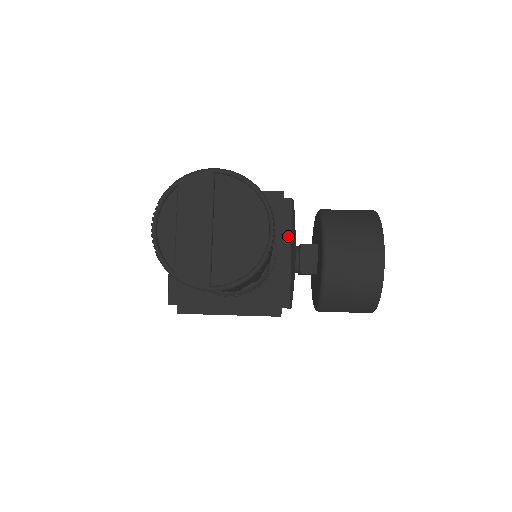
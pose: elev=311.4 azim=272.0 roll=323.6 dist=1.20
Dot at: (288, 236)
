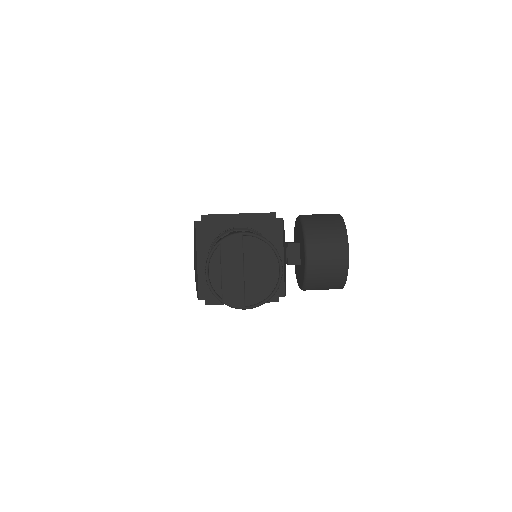
Dot at: (281, 246)
